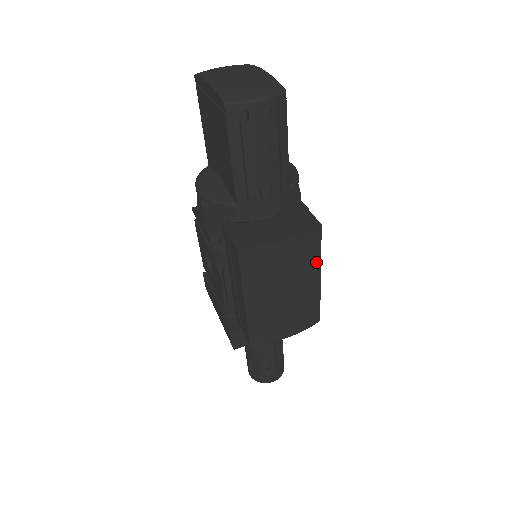
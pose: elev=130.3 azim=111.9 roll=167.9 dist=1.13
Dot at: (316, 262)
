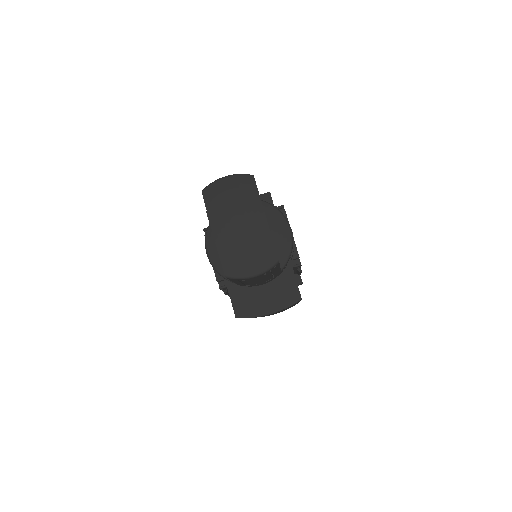
Dot at: occluded
